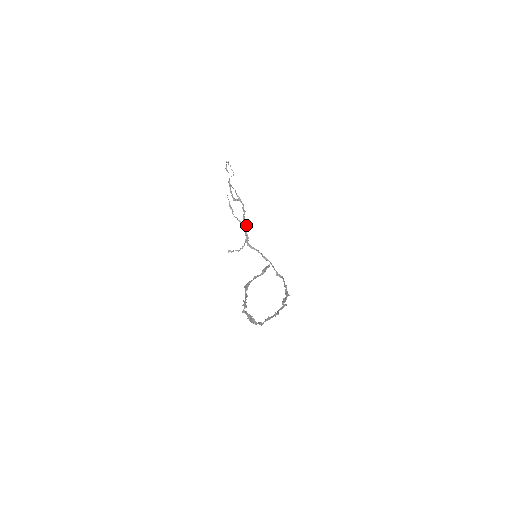
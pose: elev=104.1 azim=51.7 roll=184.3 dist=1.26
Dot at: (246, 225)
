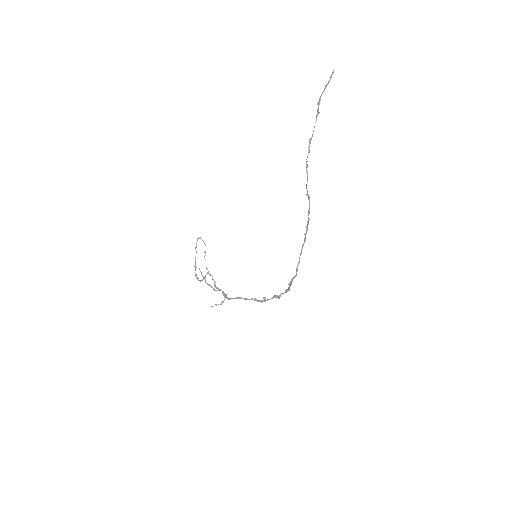
Dot at: (219, 290)
